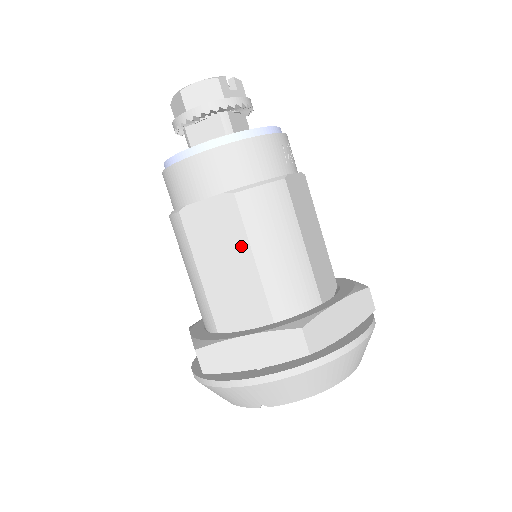
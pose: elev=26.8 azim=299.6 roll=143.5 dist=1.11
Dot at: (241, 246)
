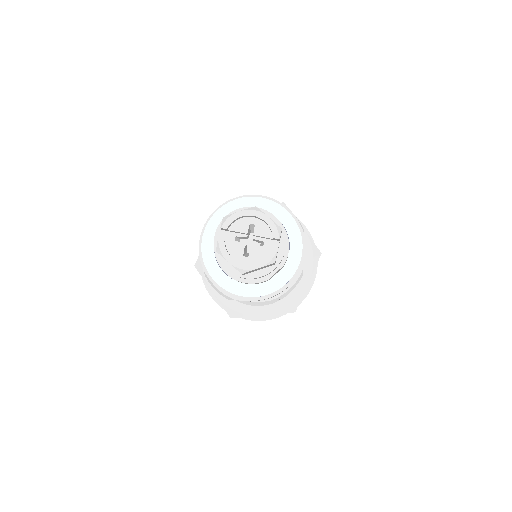
Dot at: occluded
